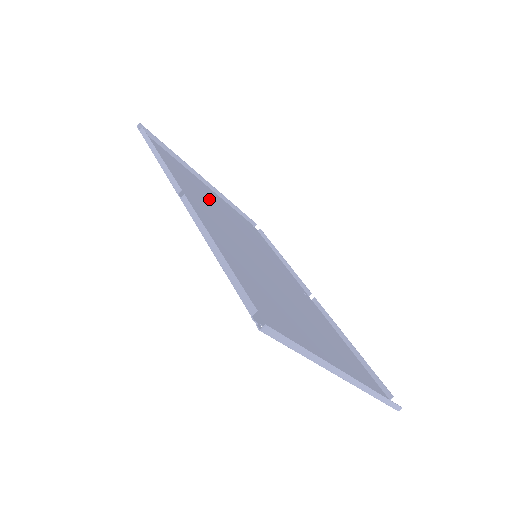
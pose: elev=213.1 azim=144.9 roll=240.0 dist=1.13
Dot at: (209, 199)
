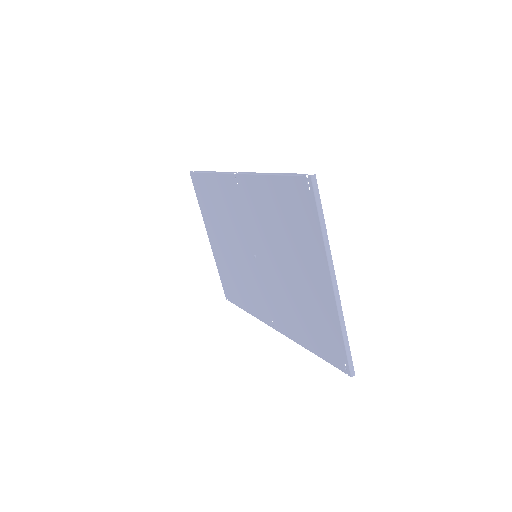
Dot at: (223, 229)
